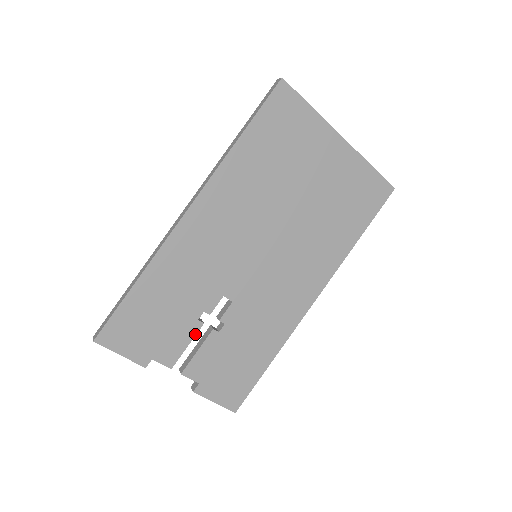
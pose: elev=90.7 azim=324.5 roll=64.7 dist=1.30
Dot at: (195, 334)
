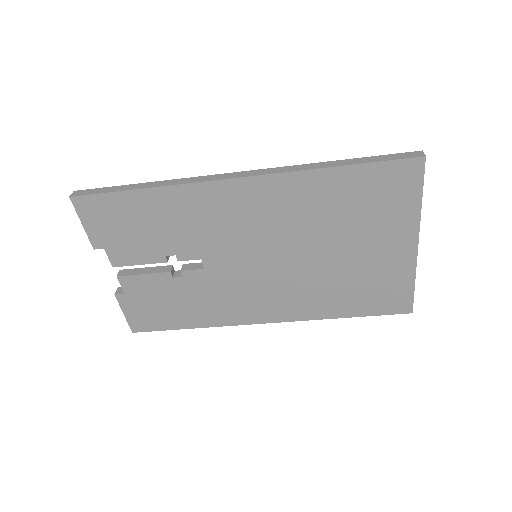
Dot at: (154, 262)
